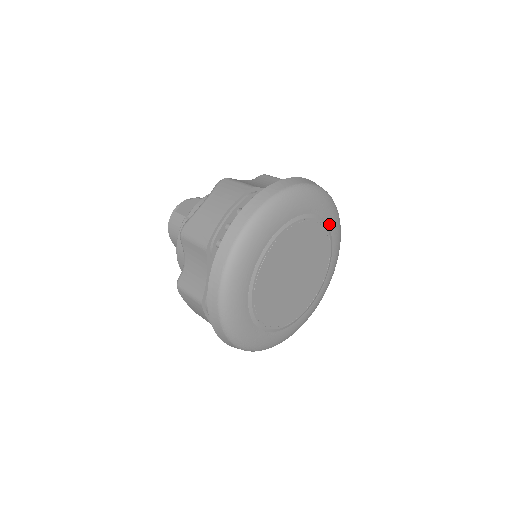
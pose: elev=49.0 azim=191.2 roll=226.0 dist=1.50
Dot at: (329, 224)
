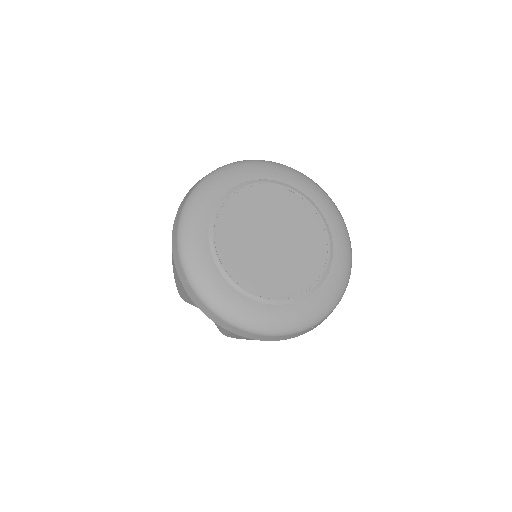
Dot at: (265, 178)
